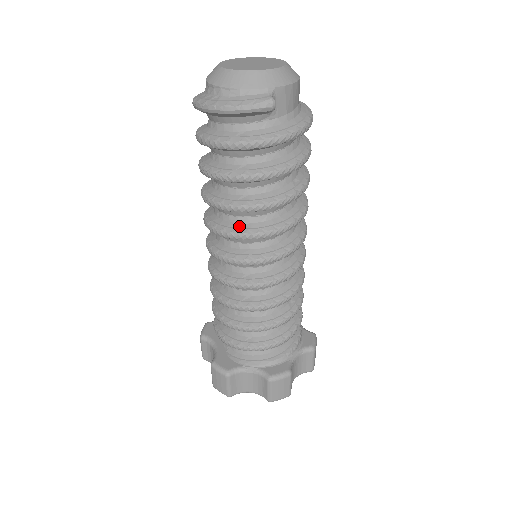
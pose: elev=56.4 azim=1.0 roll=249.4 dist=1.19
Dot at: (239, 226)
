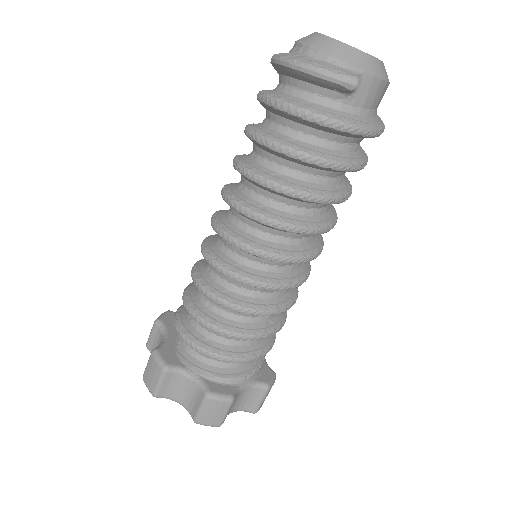
Dot at: (258, 205)
